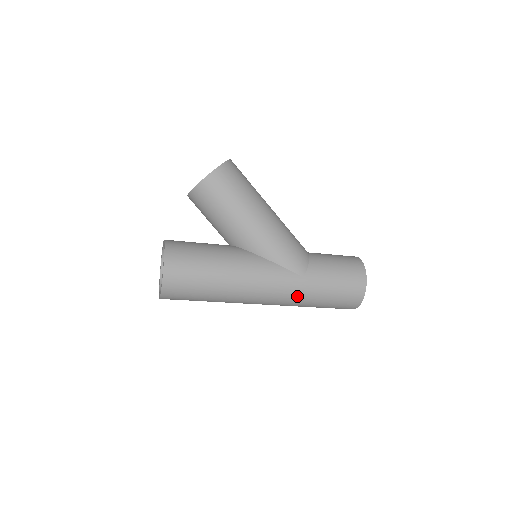
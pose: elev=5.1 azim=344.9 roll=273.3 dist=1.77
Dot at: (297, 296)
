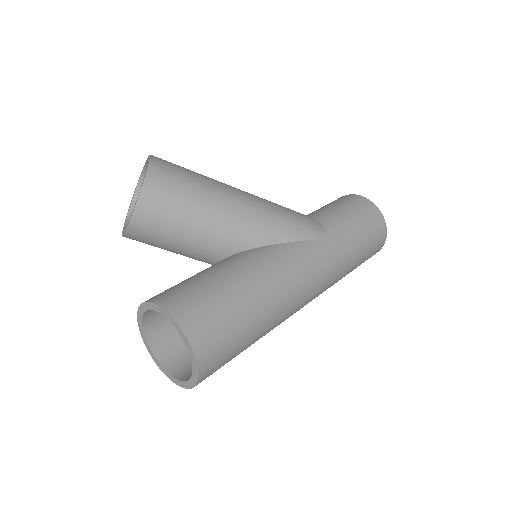
Dot at: (337, 265)
